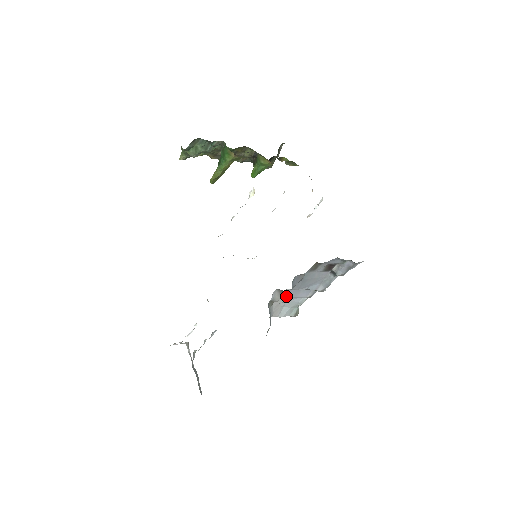
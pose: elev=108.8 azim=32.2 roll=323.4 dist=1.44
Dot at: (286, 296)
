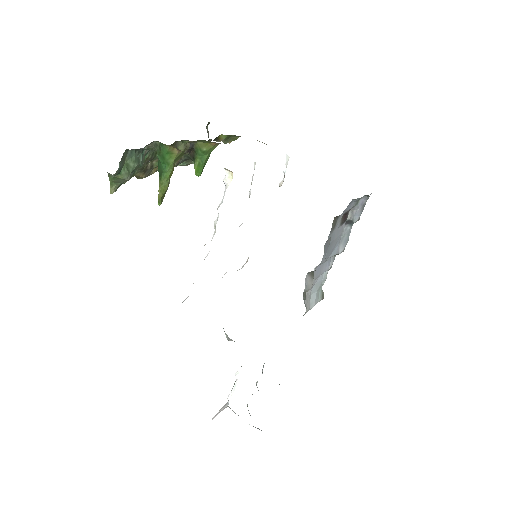
Dot at: (314, 278)
